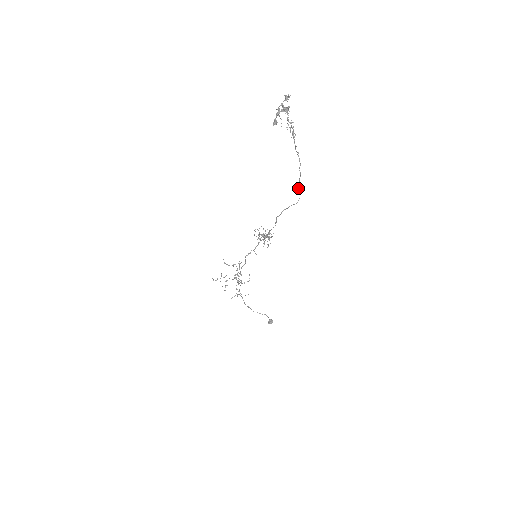
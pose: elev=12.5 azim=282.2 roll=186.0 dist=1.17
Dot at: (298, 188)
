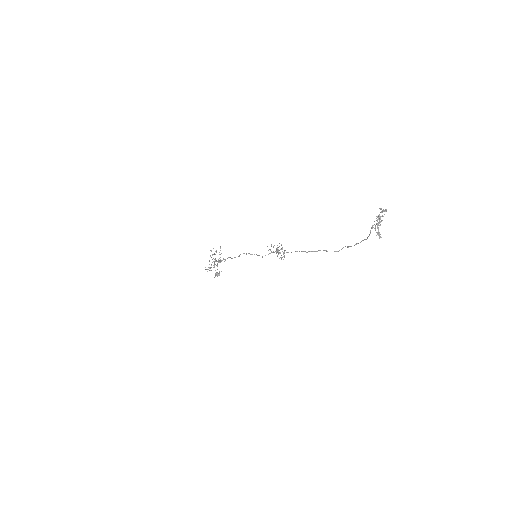
Dot at: (348, 247)
